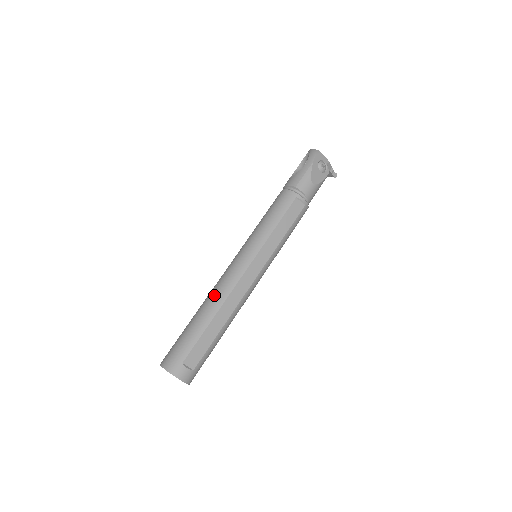
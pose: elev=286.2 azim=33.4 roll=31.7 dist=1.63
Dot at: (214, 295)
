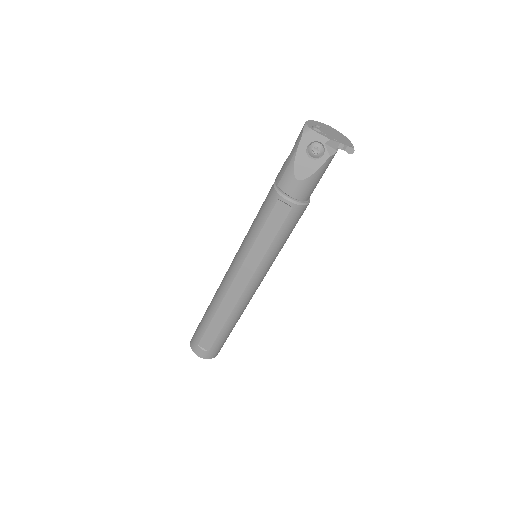
Dot at: (216, 293)
